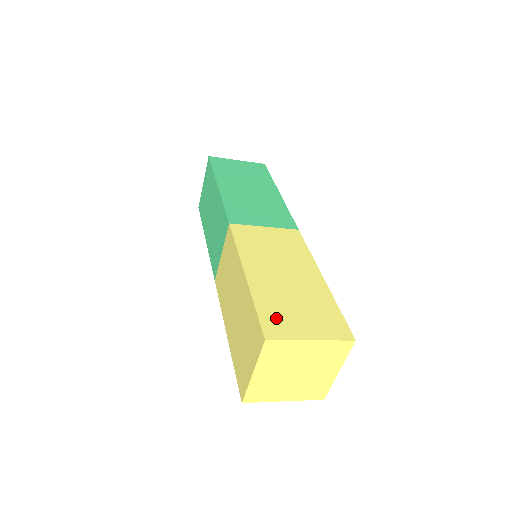
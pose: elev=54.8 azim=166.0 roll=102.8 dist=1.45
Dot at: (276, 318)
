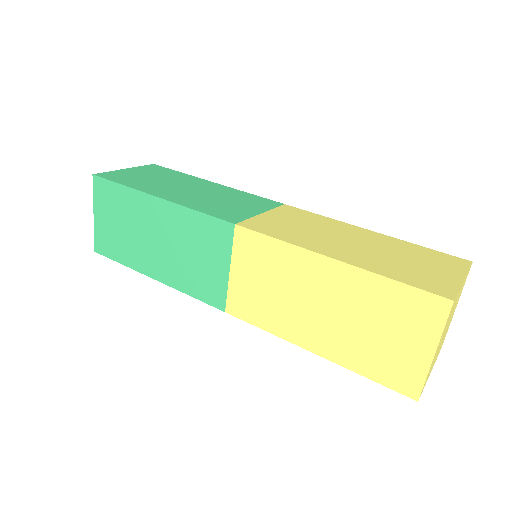
Dot at: (421, 279)
